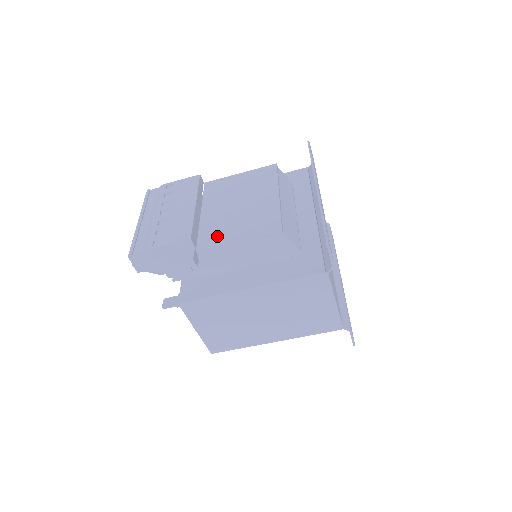
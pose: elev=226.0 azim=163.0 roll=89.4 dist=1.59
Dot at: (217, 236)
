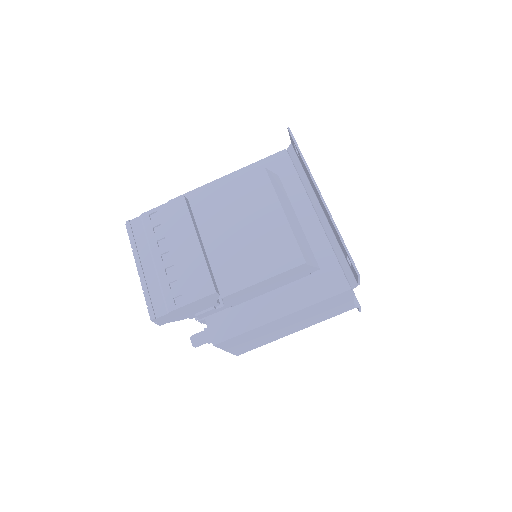
Dot at: (237, 276)
